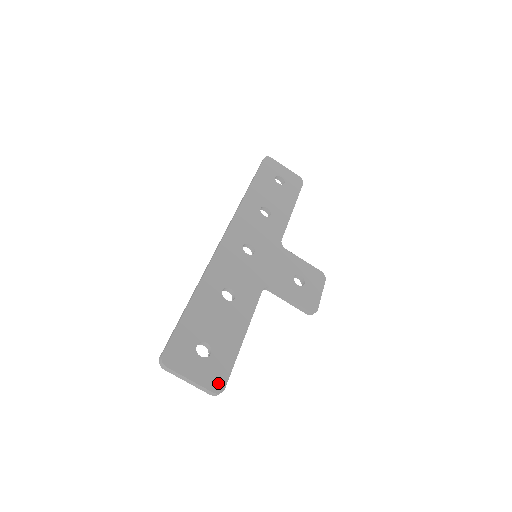
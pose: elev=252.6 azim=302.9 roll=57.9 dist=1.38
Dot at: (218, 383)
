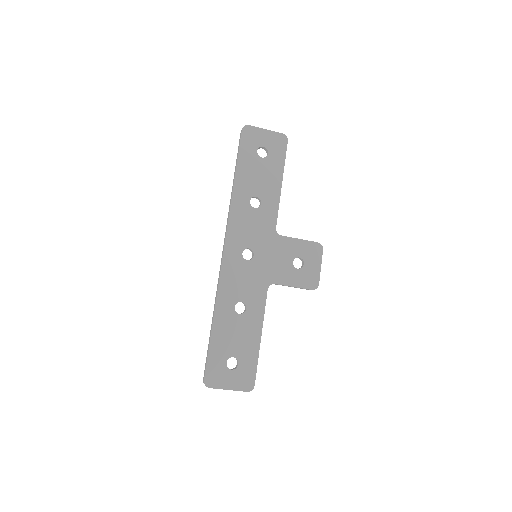
Dot at: (249, 384)
